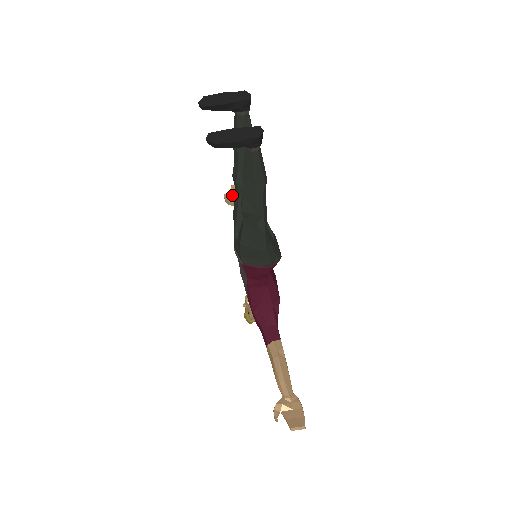
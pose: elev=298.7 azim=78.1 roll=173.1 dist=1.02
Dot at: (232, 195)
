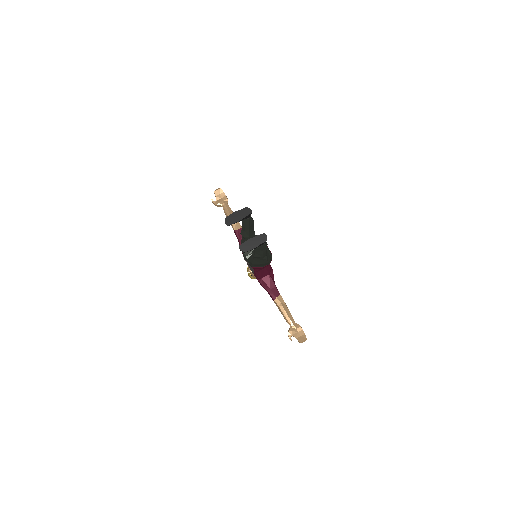
Dot at: (217, 199)
